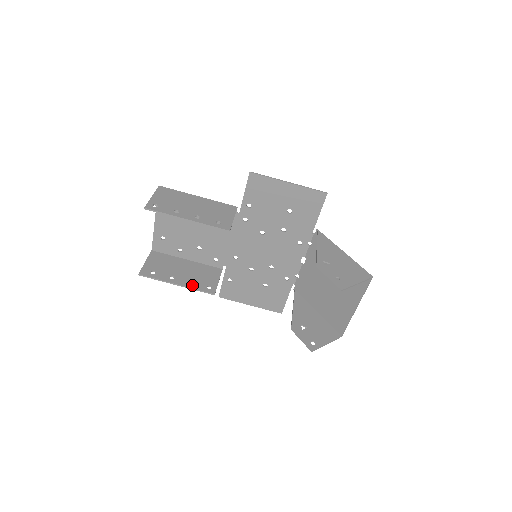
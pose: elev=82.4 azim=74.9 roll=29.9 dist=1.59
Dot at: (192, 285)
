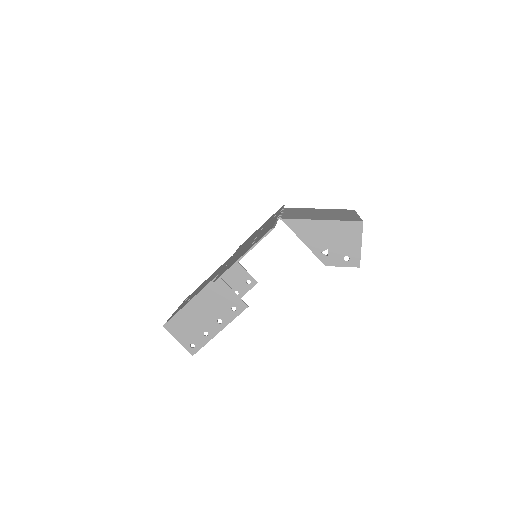
Dot at: (240, 294)
